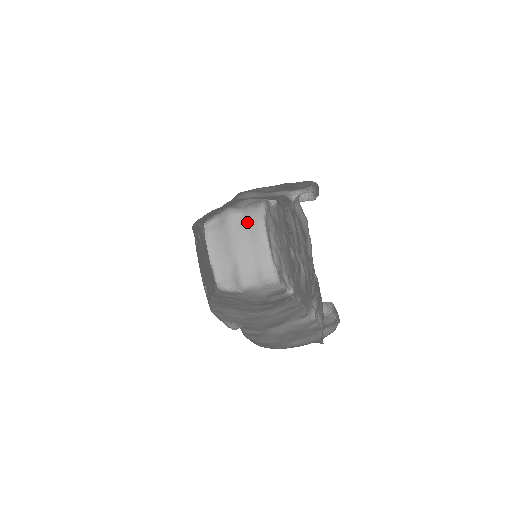
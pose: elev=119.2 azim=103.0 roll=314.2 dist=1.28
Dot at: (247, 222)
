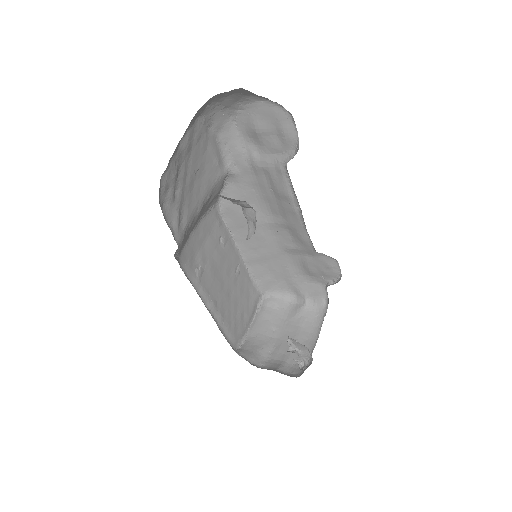
Dot at: (304, 317)
